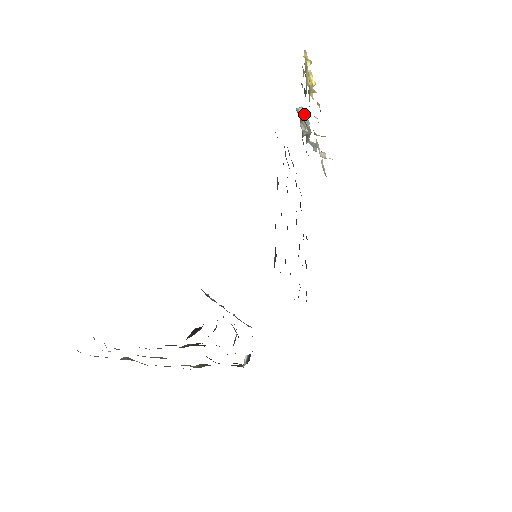
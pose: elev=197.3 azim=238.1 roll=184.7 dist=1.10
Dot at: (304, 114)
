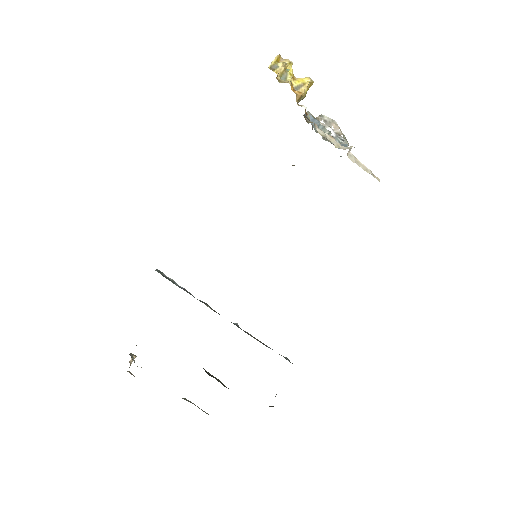
Dot at: (309, 115)
